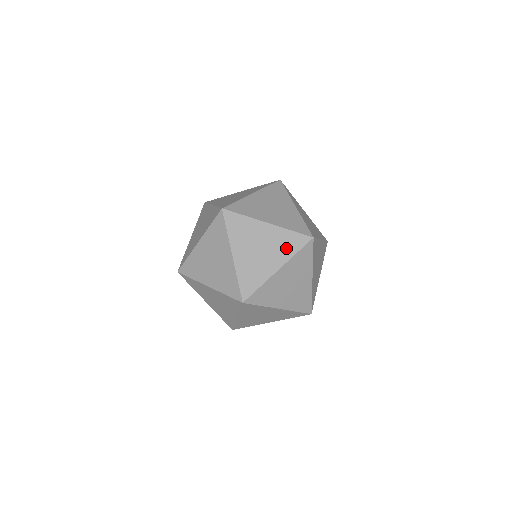
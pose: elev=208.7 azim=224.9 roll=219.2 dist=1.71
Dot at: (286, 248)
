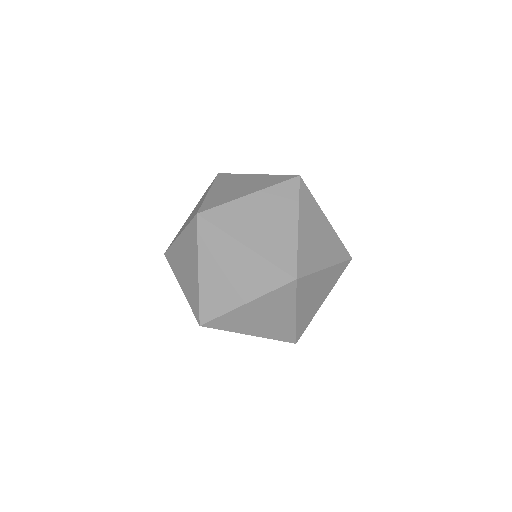
Dot at: (283, 302)
